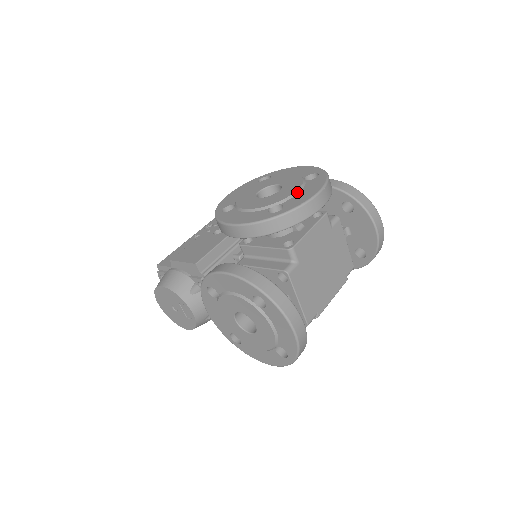
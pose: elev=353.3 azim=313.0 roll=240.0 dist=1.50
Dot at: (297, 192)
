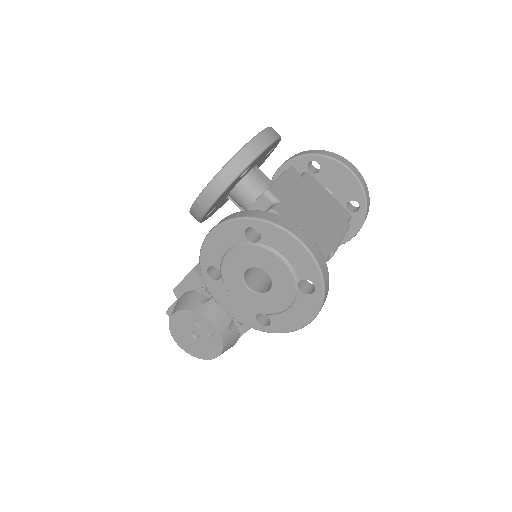
Dot at: occluded
